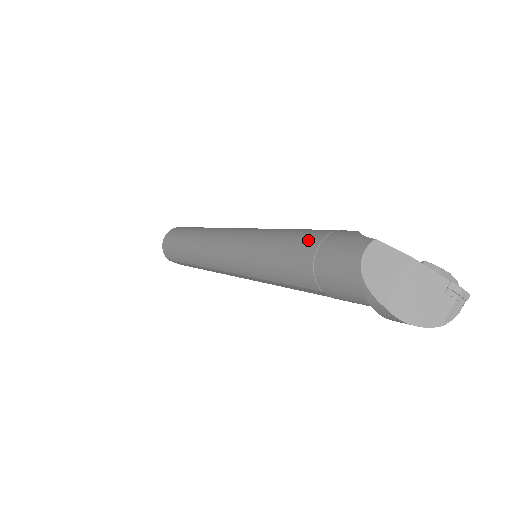
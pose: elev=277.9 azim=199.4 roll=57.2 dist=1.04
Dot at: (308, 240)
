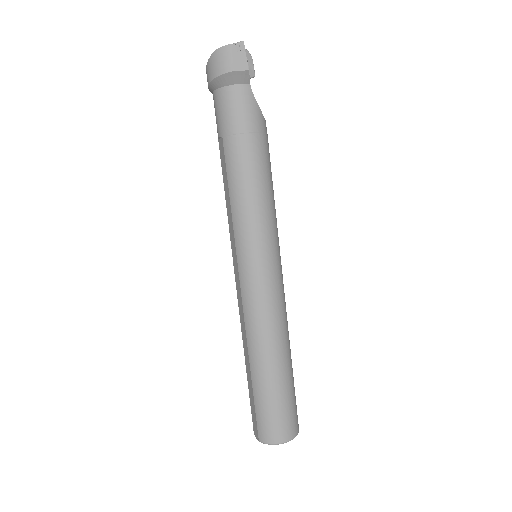
Dot at: occluded
